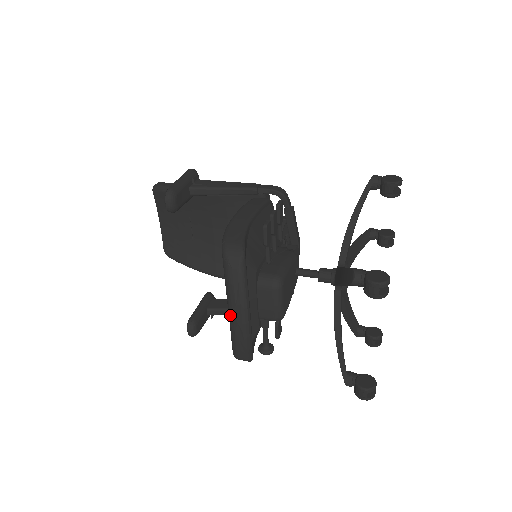
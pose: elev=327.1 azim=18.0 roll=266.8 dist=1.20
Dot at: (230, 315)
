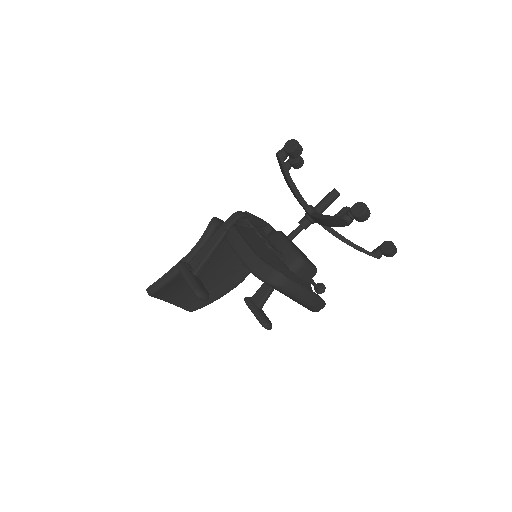
Dot at: (304, 303)
